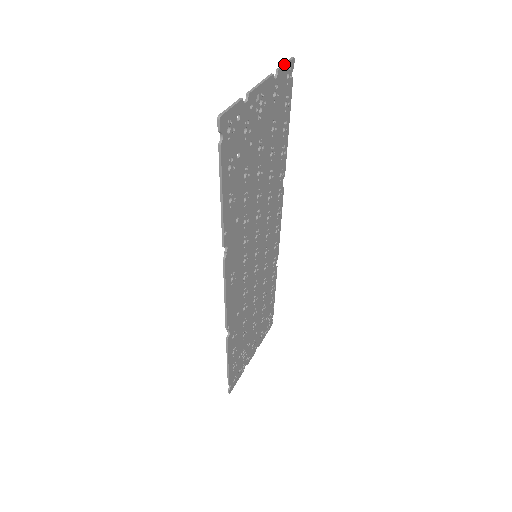
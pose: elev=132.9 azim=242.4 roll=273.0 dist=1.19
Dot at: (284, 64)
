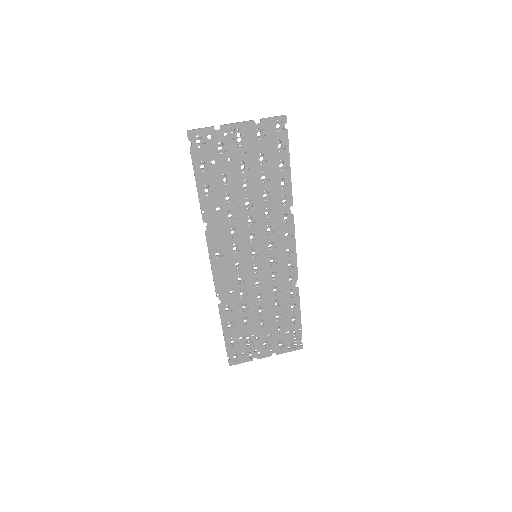
Dot at: (271, 117)
